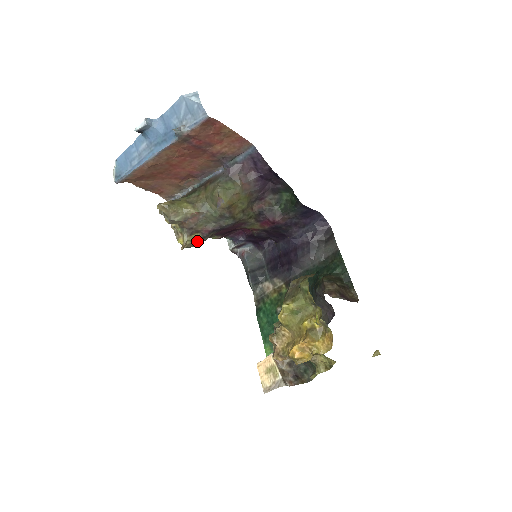
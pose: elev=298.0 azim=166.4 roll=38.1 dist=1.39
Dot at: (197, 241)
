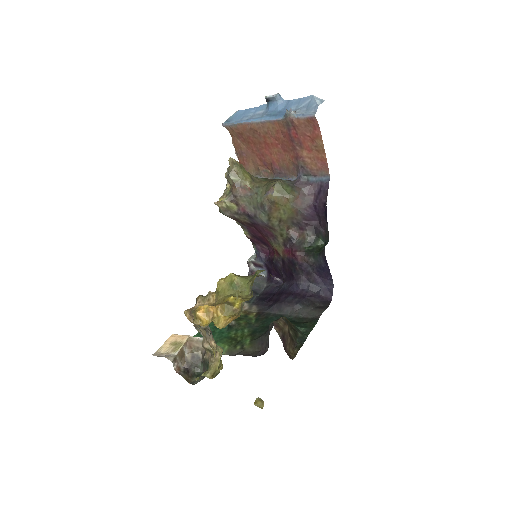
Dot at: (231, 212)
